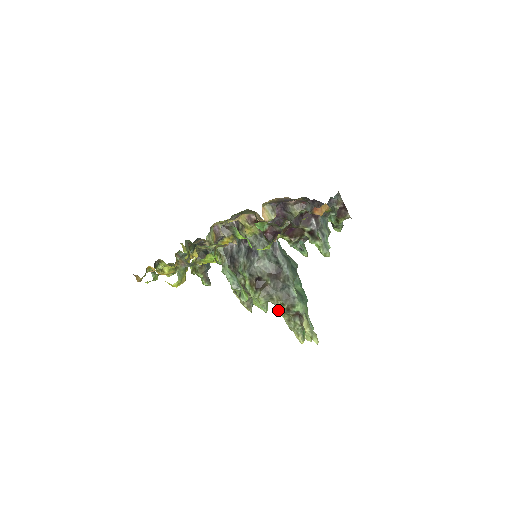
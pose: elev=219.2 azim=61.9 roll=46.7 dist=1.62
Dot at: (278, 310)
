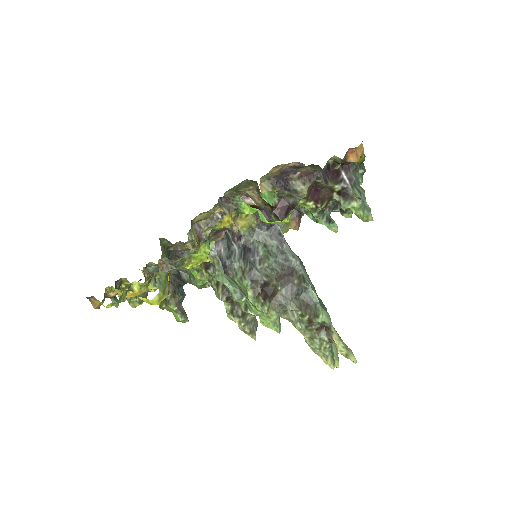
Dot at: (295, 326)
